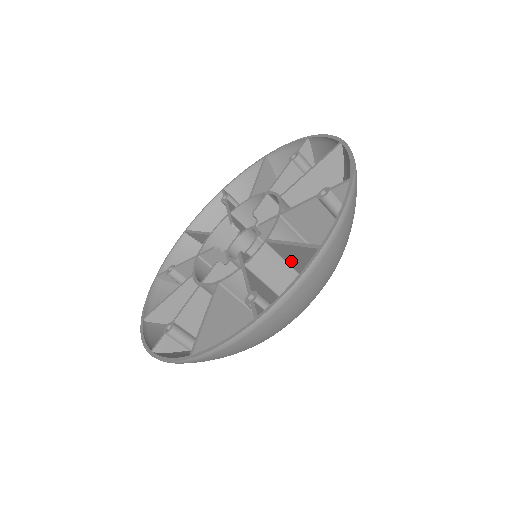
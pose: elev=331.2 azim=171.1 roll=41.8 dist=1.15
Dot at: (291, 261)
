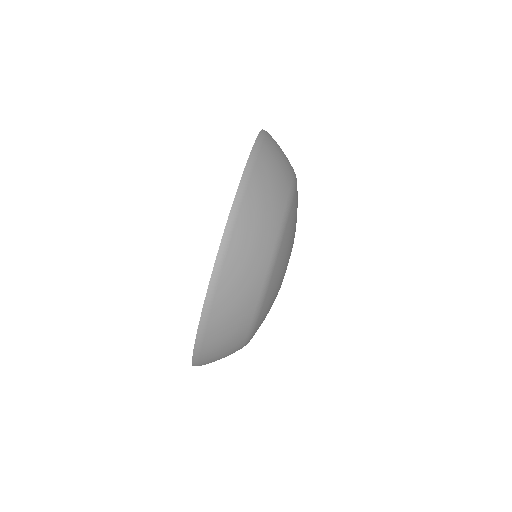
Dot at: occluded
